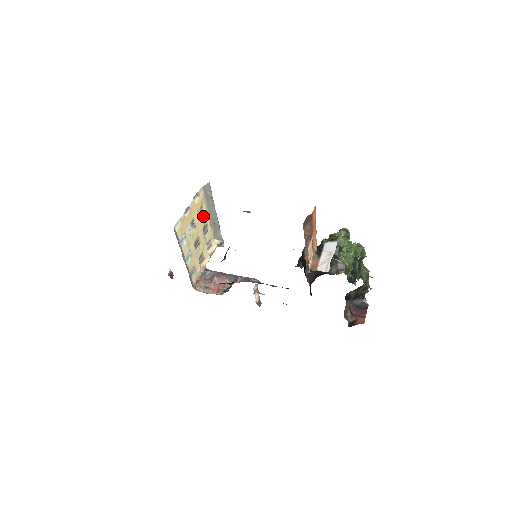
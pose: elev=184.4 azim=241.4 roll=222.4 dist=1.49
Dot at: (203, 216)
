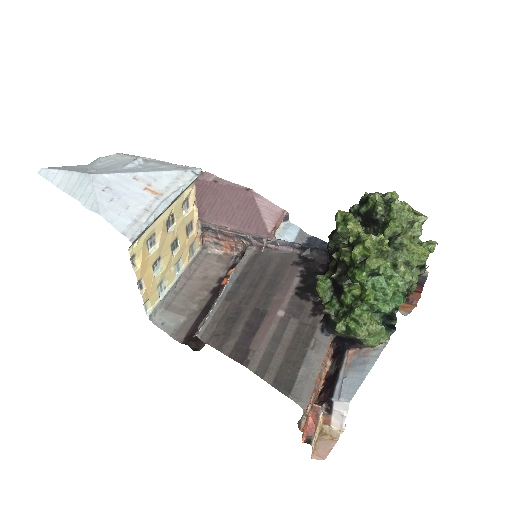
Dot at: (156, 234)
